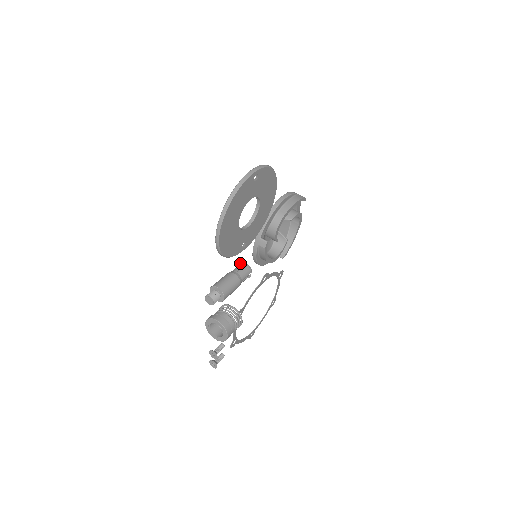
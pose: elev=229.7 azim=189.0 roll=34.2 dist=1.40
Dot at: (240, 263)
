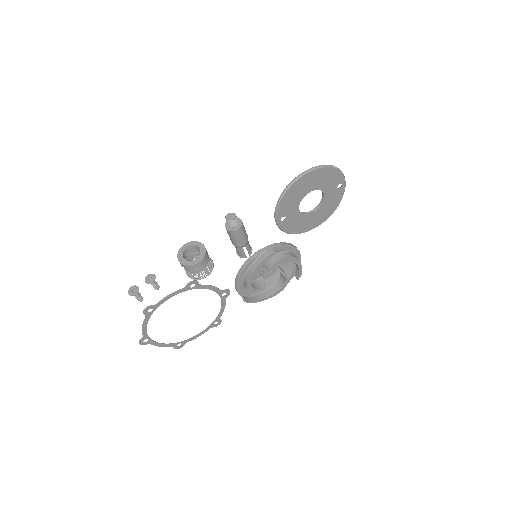
Dot at: occluded
